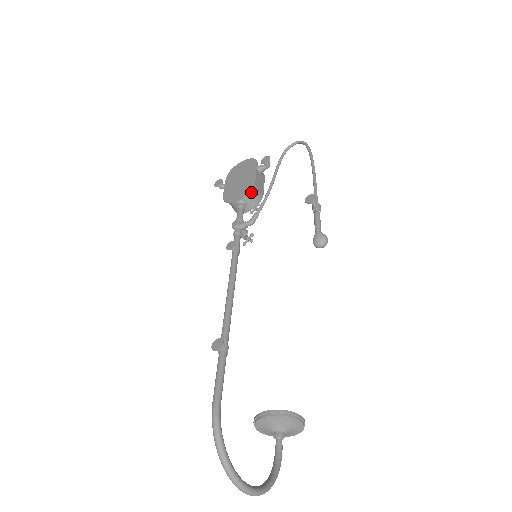
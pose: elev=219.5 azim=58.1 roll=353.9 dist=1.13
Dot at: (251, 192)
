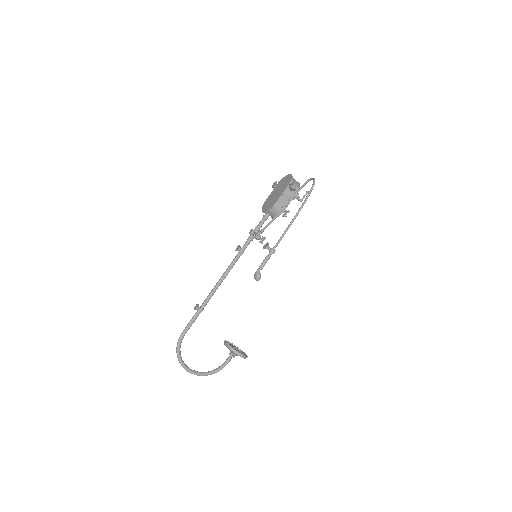
Dot at: (272, 209)
